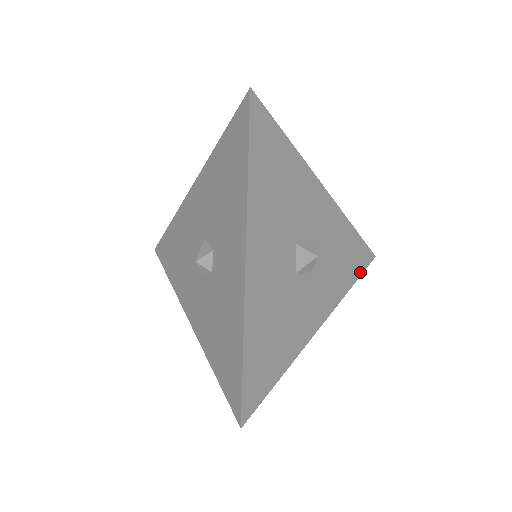
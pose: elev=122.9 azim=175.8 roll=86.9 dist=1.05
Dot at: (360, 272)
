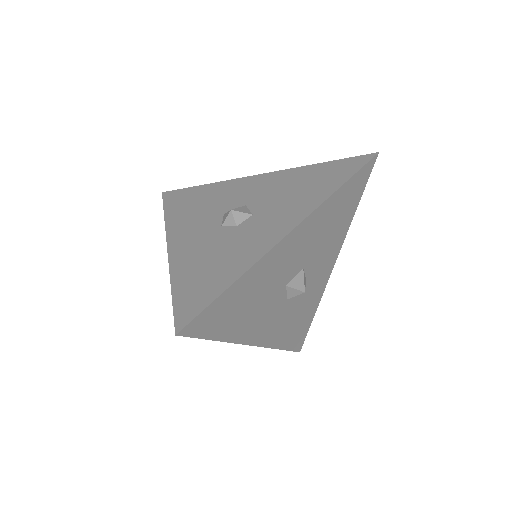
Dot at: (290, 348)
